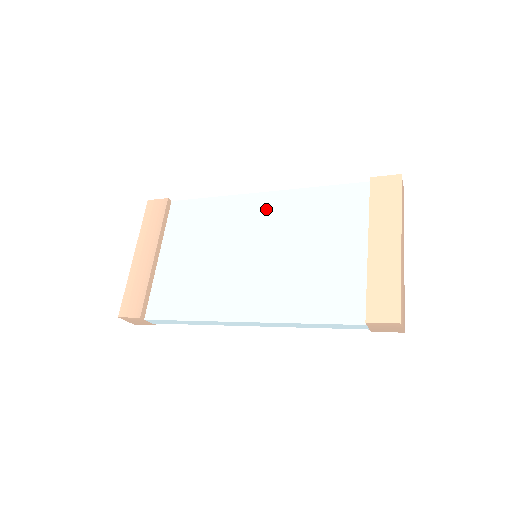
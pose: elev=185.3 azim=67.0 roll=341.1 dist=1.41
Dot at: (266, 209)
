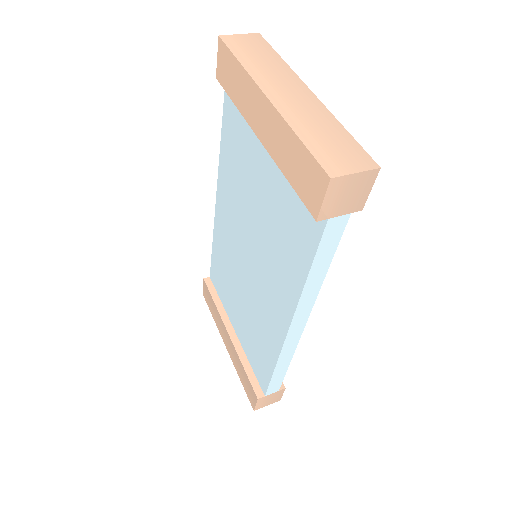
Dot at: (225, 209)
